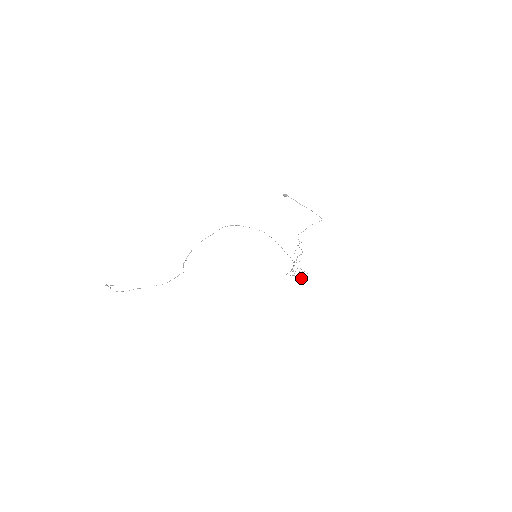
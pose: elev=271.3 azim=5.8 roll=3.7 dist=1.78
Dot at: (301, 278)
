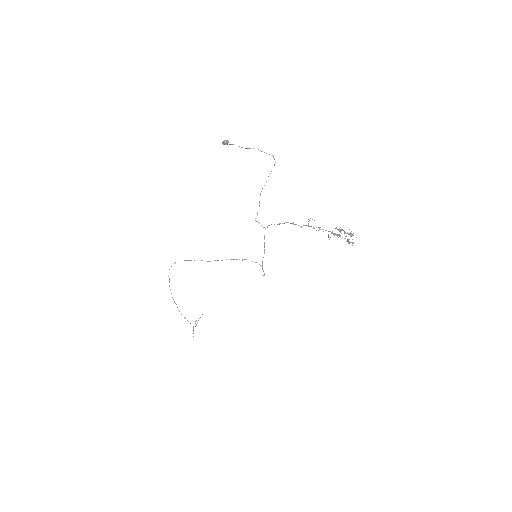
Dot at: (352, 242)
